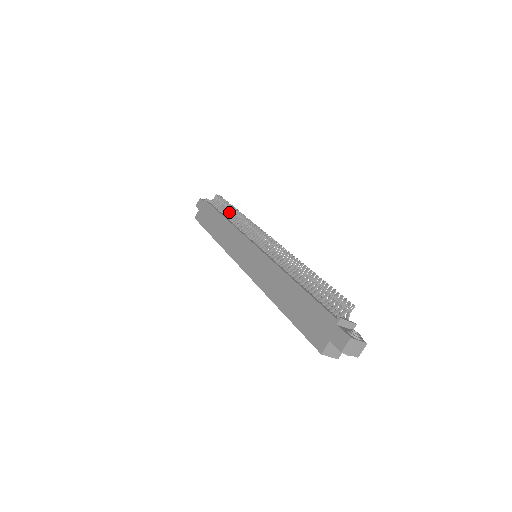
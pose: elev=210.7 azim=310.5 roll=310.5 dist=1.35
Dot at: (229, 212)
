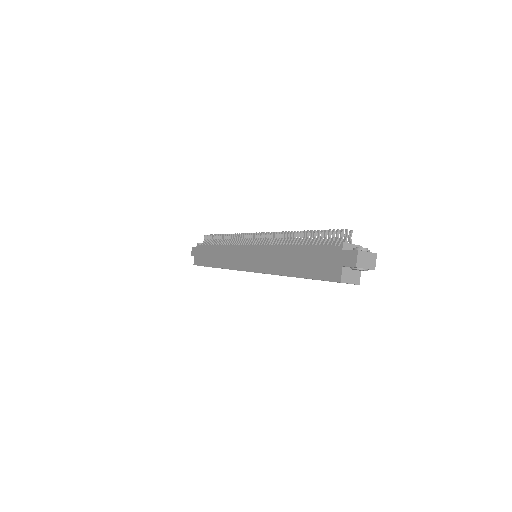
Dot at: (220, 240)
